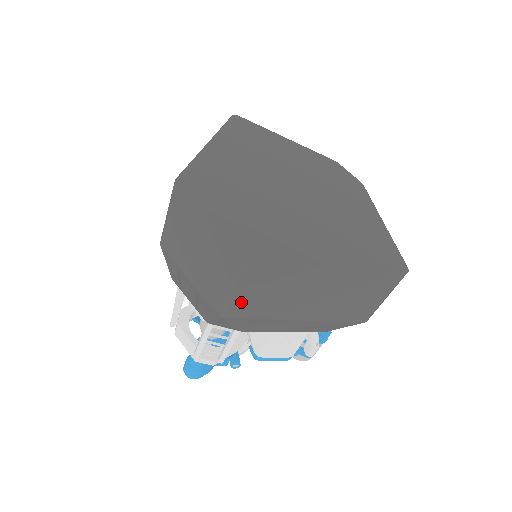
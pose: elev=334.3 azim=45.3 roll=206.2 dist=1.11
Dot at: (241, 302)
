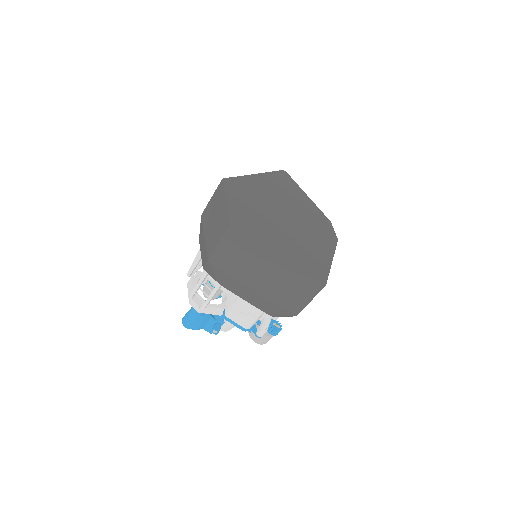
Dot at: (222, 255)
